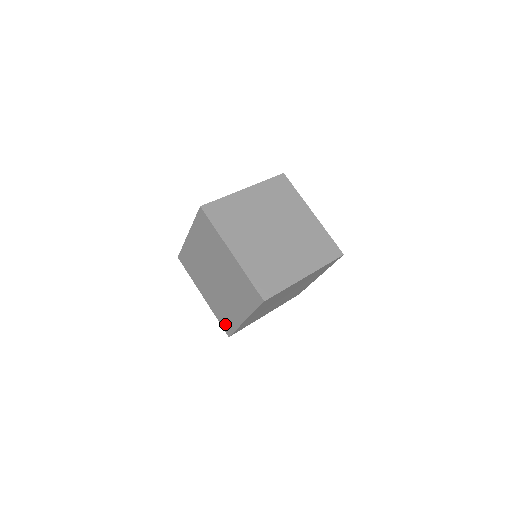
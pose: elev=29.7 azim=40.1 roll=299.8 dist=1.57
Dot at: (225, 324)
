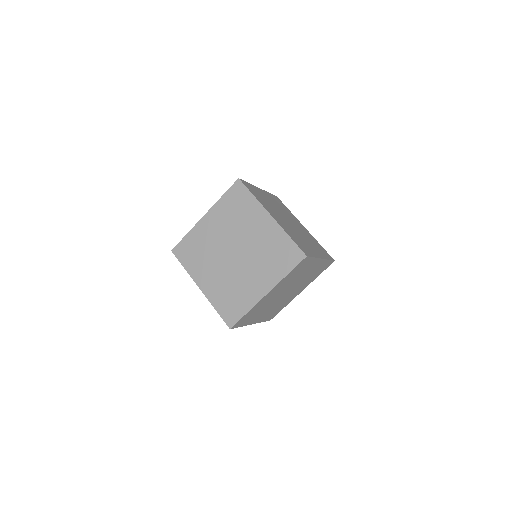
Dot at: occluded
